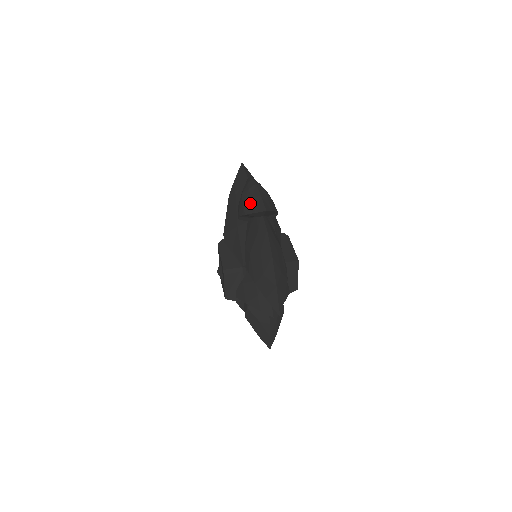
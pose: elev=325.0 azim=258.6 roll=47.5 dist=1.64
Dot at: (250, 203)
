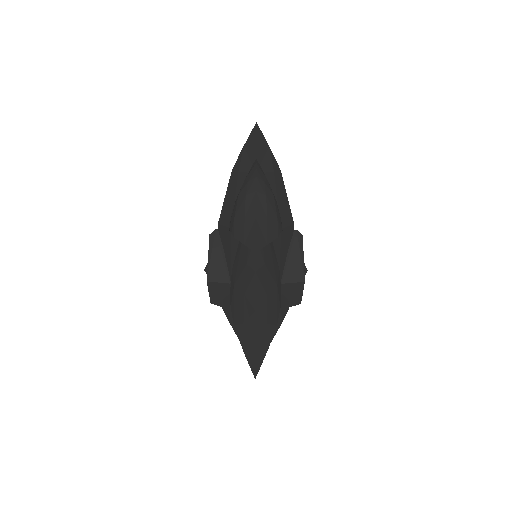
Dot at: (242, 223)
